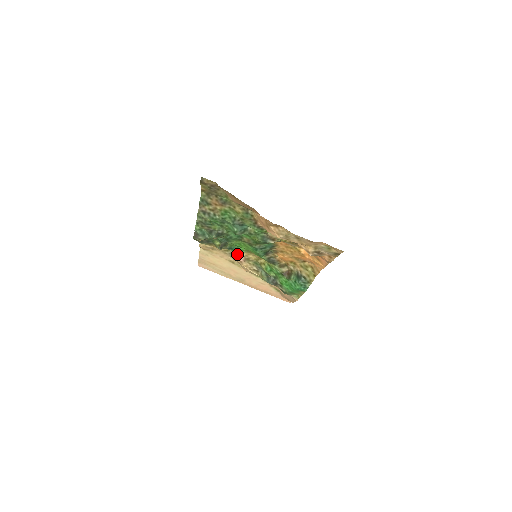
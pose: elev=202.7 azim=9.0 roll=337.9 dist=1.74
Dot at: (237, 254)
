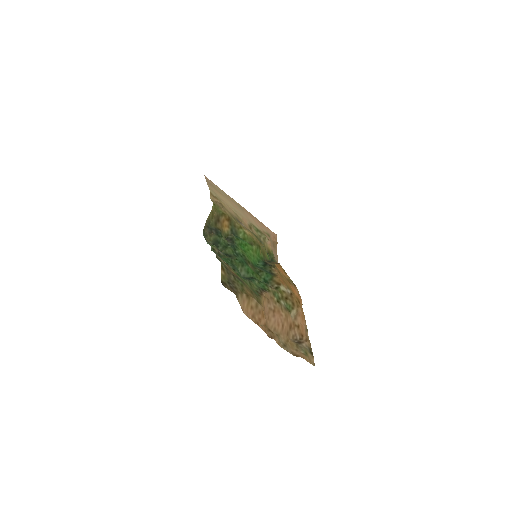
Dot at: (242, 224)
